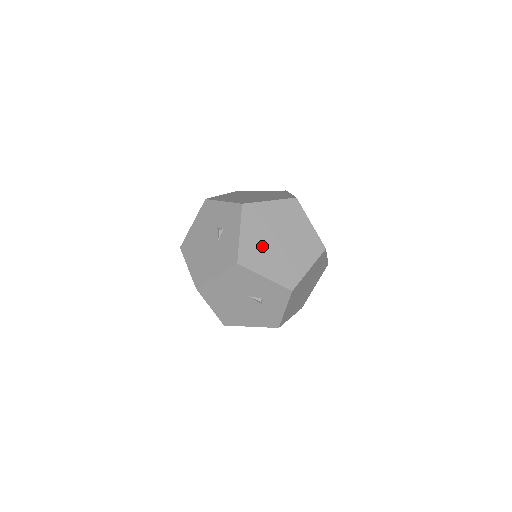
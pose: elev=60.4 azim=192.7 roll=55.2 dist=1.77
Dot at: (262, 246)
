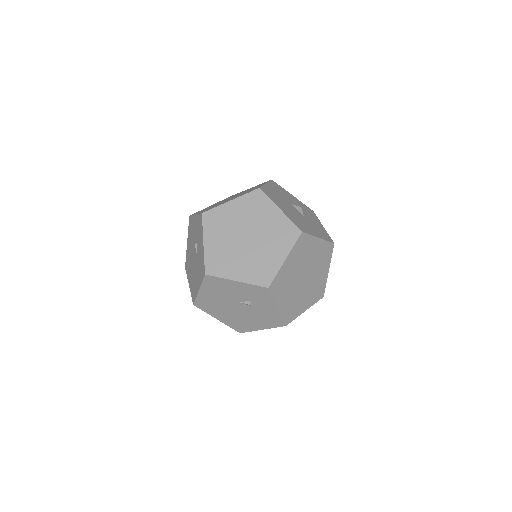
Dot at: (228, 249)
